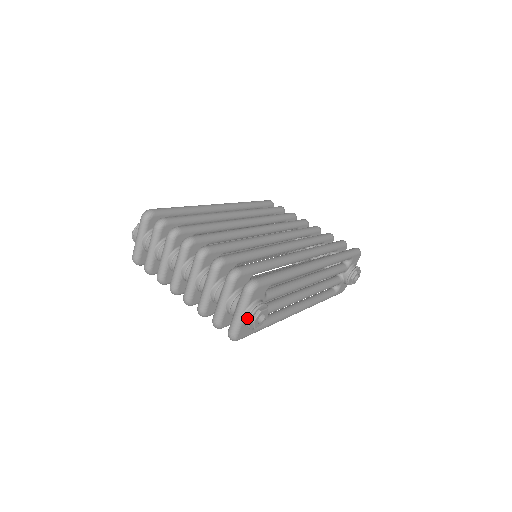
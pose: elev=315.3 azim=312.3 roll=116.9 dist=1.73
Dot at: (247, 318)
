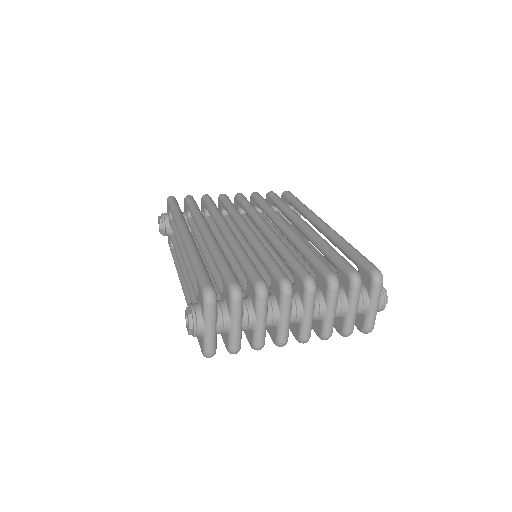
Dot at: (384, 304)
